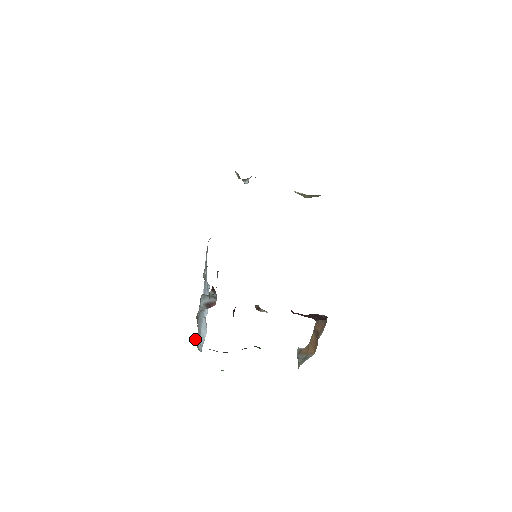
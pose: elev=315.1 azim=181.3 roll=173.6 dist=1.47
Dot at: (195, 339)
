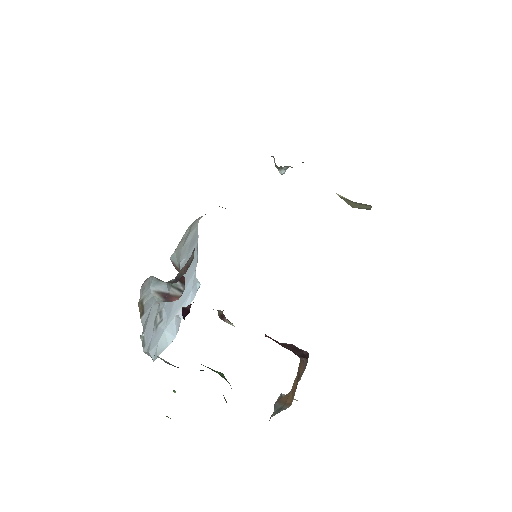
Dot at: occluded
